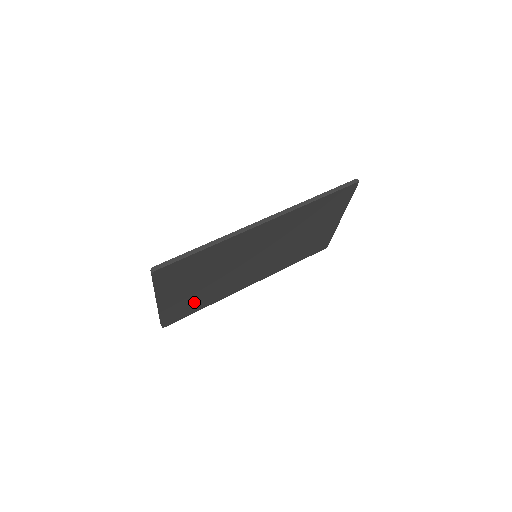
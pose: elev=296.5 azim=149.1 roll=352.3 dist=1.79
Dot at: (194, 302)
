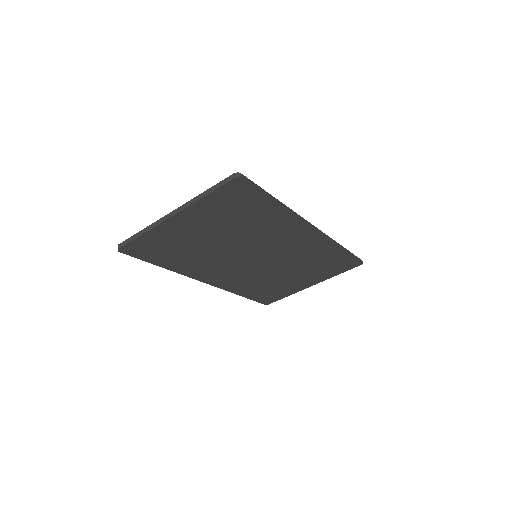
Dot at: (173, 250)
